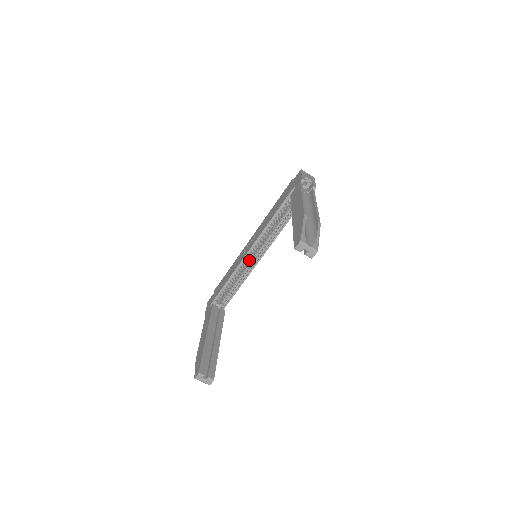
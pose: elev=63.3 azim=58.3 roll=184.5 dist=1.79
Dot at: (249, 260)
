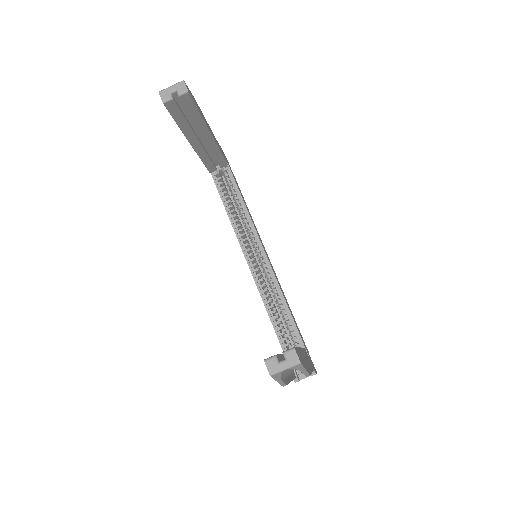
Dot at: occluded
